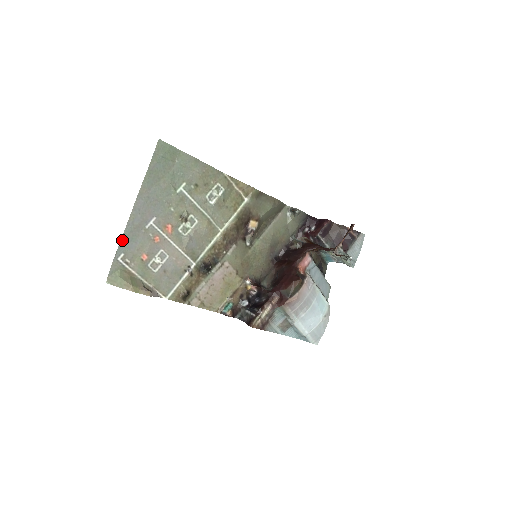
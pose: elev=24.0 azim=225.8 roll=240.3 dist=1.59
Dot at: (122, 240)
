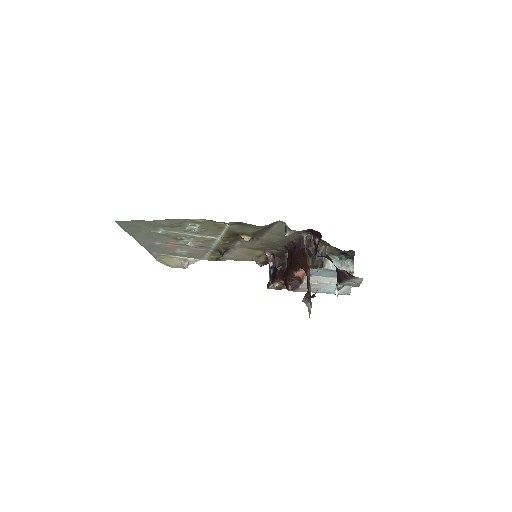
Dot at: (147, 249)
